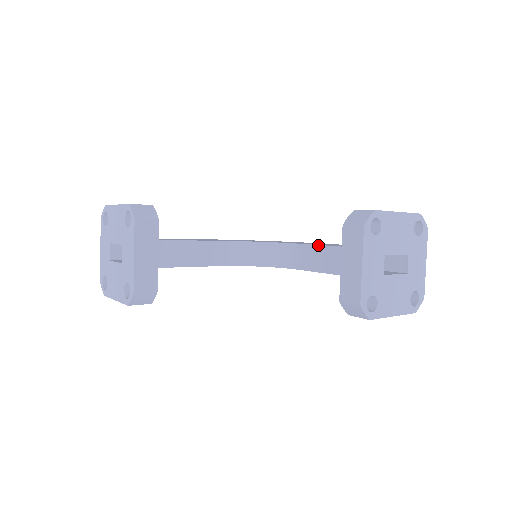
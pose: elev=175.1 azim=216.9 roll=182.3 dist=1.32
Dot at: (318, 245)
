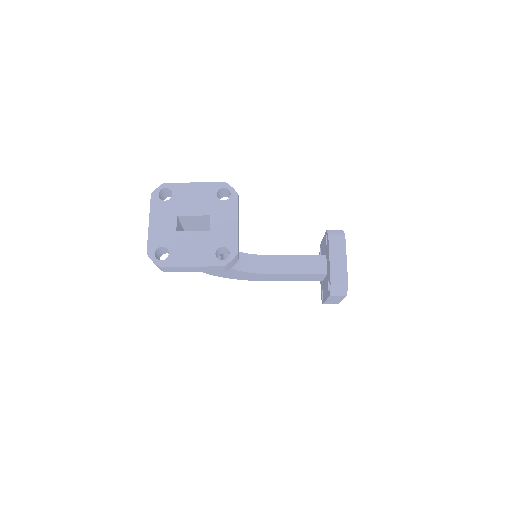
Dot at: (289, 255)
